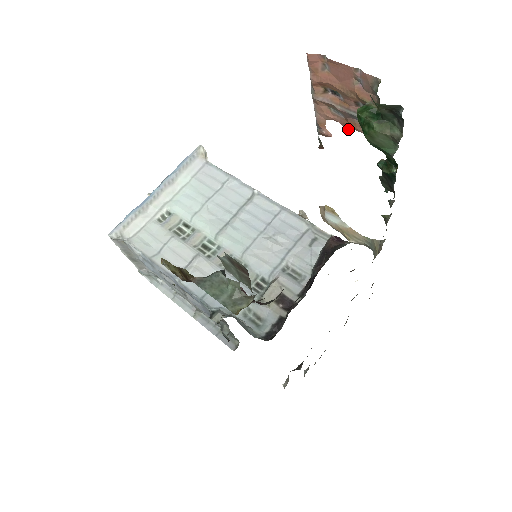
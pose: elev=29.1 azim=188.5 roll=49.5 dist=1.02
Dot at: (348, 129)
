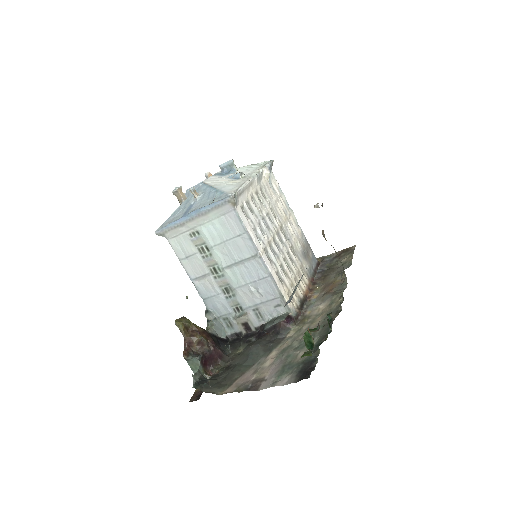
Dot at: occluded
